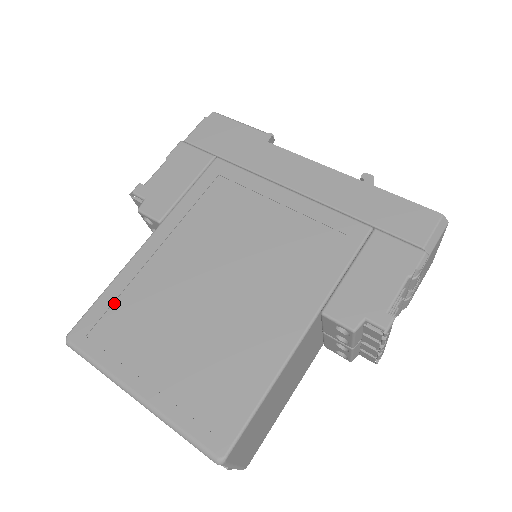
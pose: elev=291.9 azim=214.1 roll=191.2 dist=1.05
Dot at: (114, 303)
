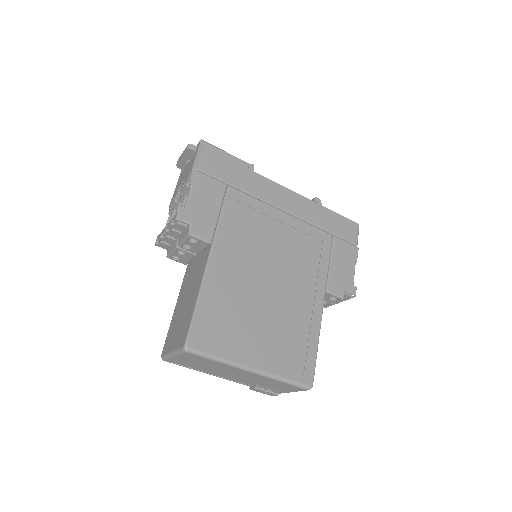
Dot at: (209, 312)
